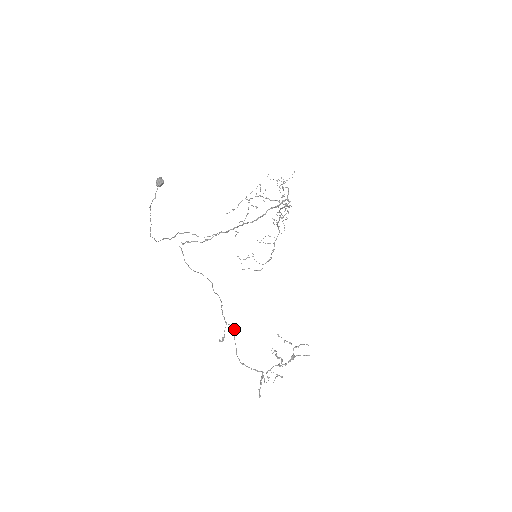
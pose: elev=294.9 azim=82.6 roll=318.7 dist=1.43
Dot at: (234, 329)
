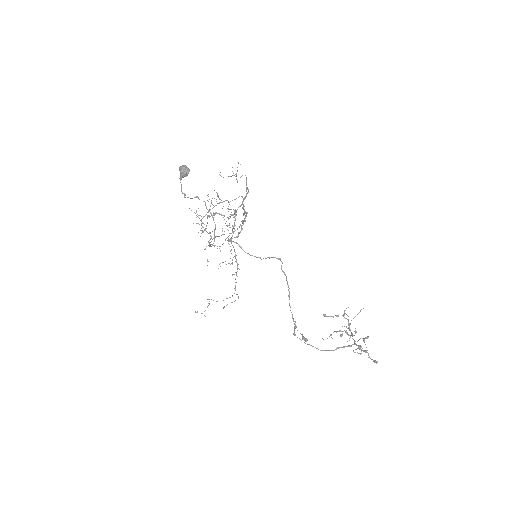
Dot at: (294, 333)
